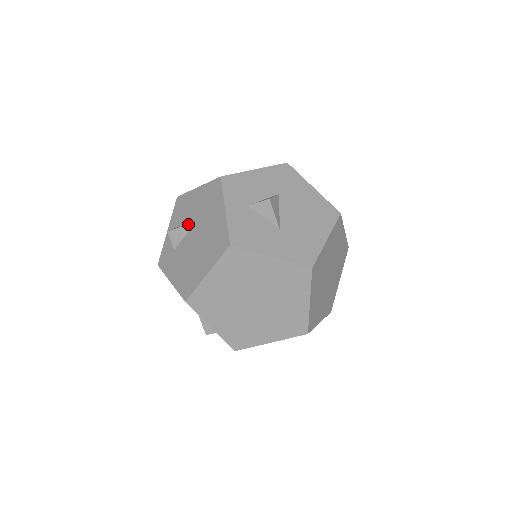
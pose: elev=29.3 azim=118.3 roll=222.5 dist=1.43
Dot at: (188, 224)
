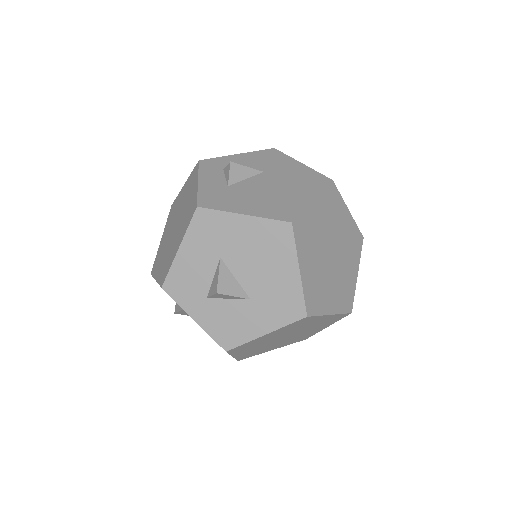
Dot at: (181, 309)
